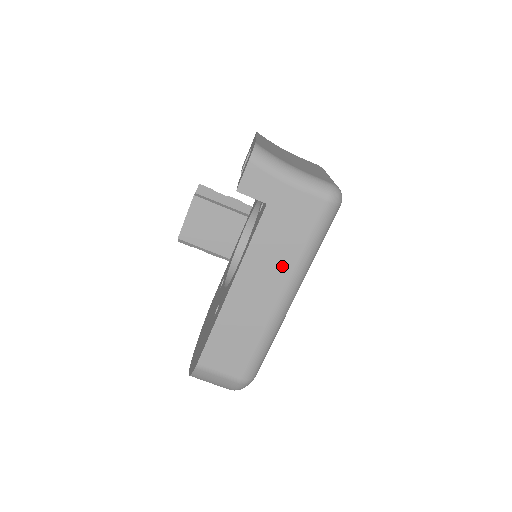
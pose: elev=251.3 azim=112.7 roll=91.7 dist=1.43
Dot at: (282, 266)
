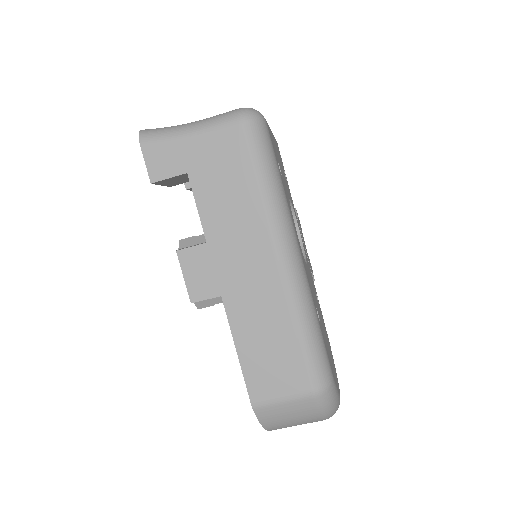
Dot at: (251, 224)
